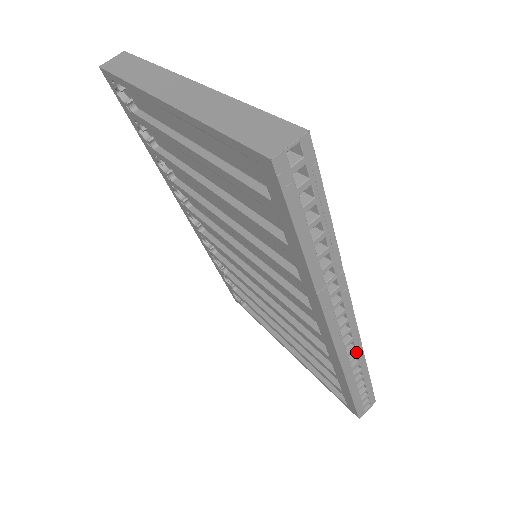
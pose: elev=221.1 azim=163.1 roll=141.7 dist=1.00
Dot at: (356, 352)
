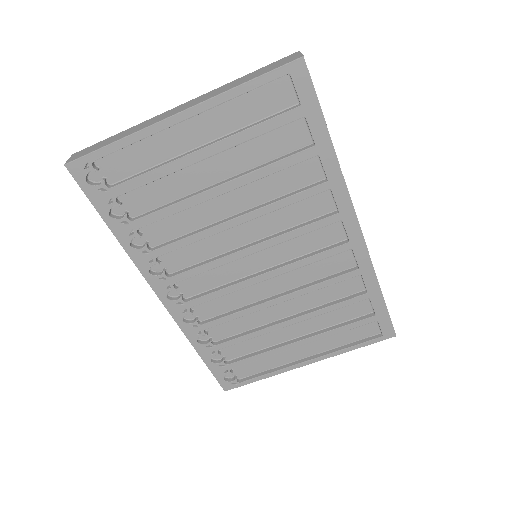
Dot at: occluded
